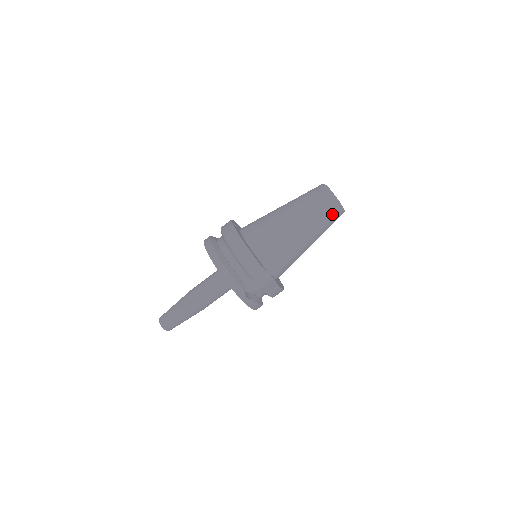
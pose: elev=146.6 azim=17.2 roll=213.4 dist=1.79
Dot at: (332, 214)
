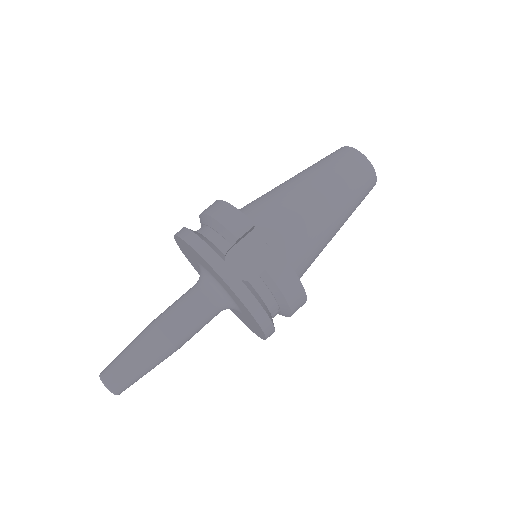
Dot at: (354, 167)
